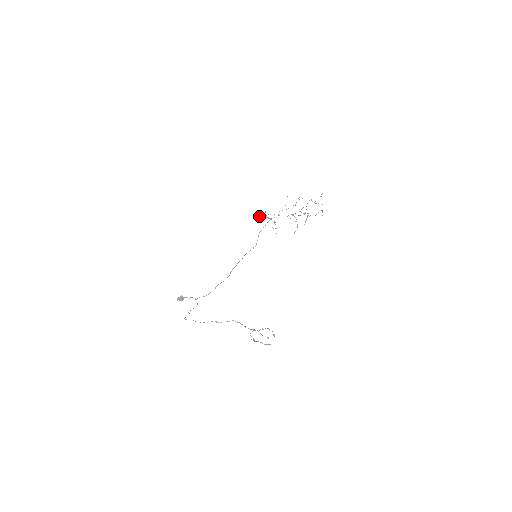
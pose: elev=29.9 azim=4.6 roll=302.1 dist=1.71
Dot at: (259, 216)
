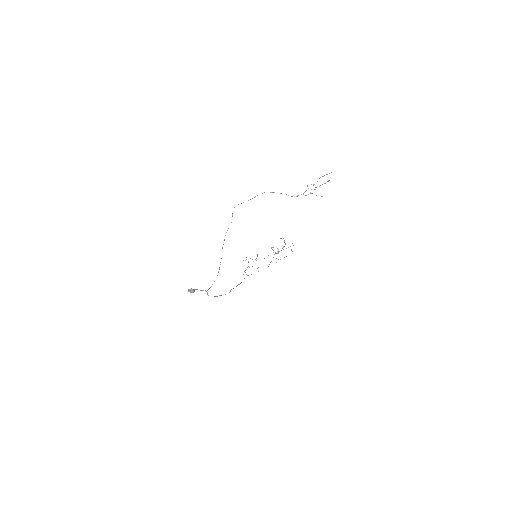
Dot at: occluded
